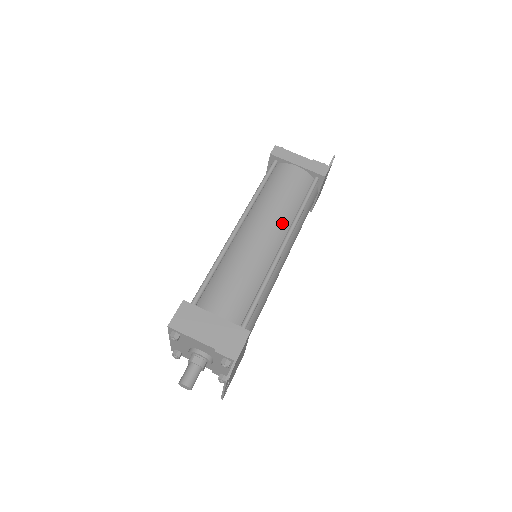
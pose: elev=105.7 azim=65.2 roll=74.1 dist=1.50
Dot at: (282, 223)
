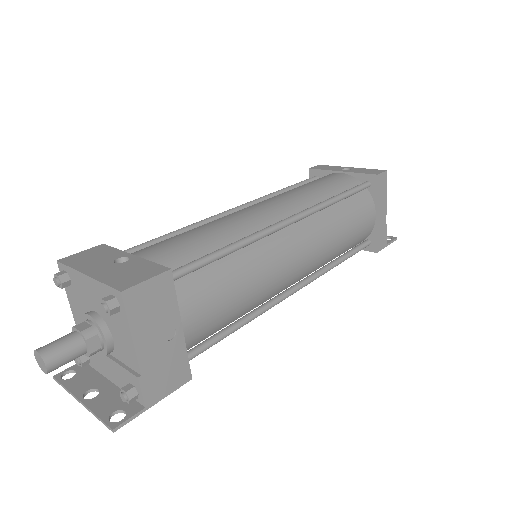
Dot at: (317, 264)
